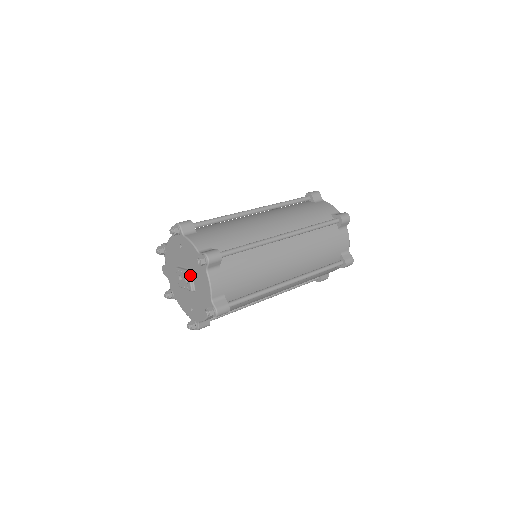
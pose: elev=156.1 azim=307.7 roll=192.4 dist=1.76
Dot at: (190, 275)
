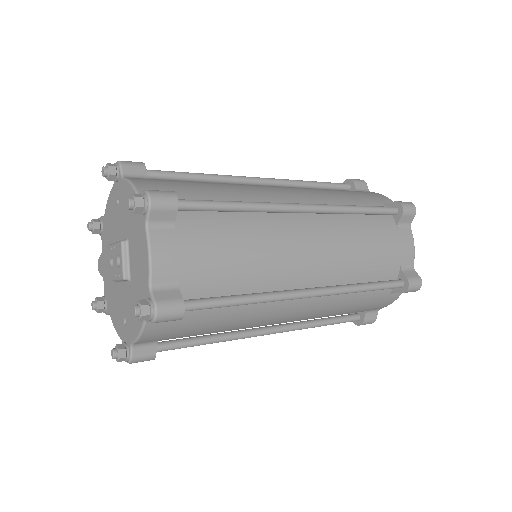
Dot at: (124, 248)
